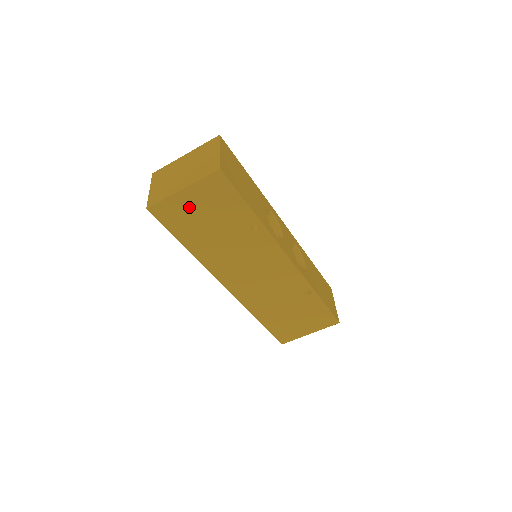
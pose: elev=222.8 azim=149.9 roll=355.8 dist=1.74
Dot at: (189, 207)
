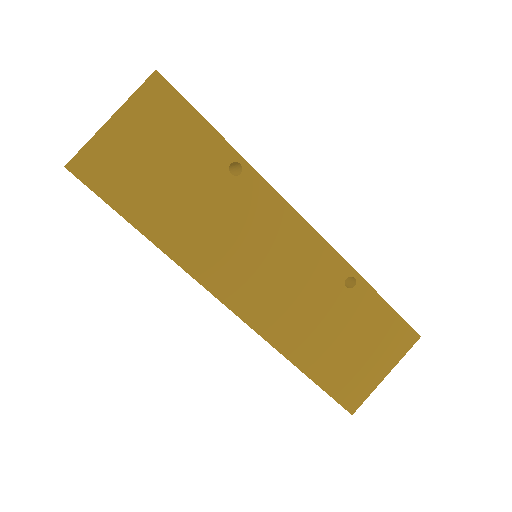
Dot at: (128, 149)
